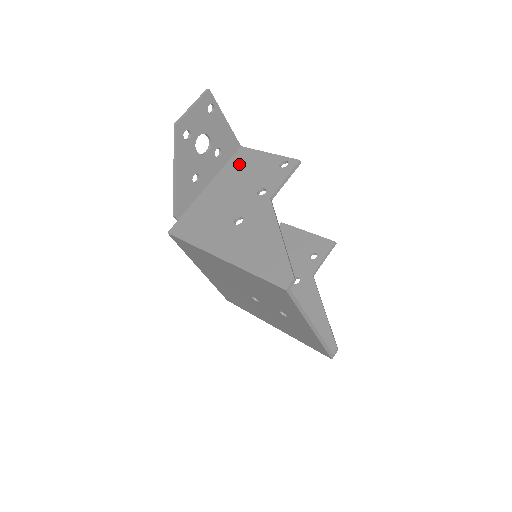
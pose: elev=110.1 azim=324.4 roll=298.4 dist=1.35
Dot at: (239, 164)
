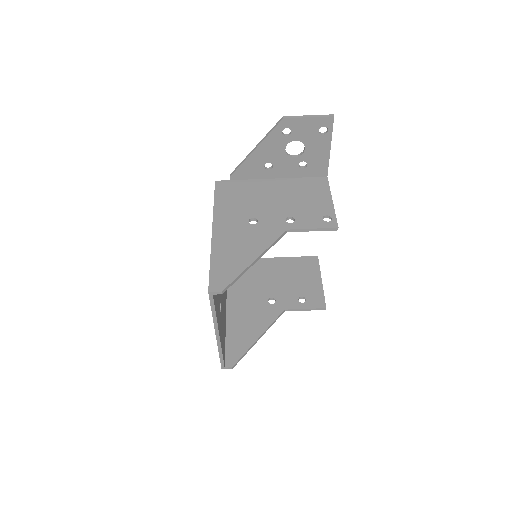
Dot at: (308, 187)
